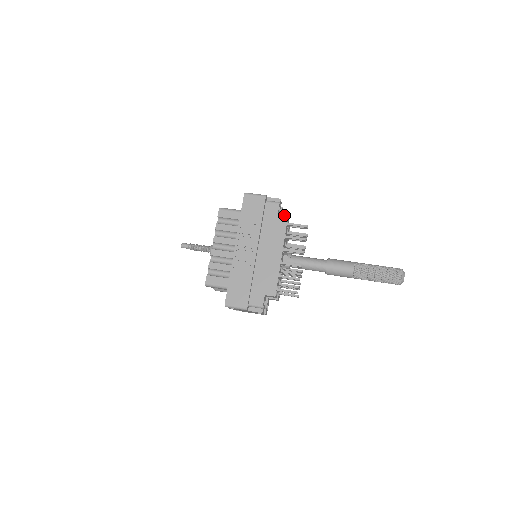
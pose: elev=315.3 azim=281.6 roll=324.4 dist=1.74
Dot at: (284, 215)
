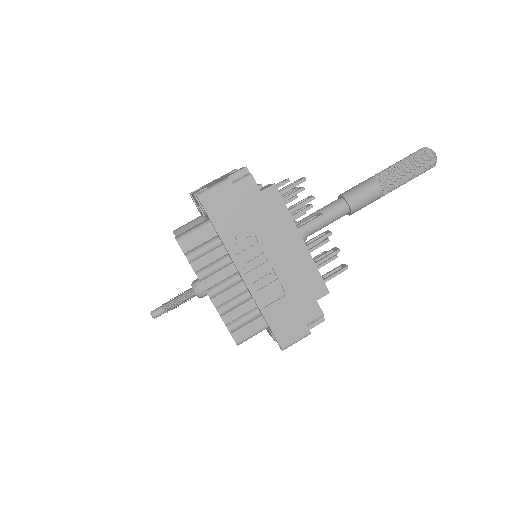
Dot at: (270, 187)
